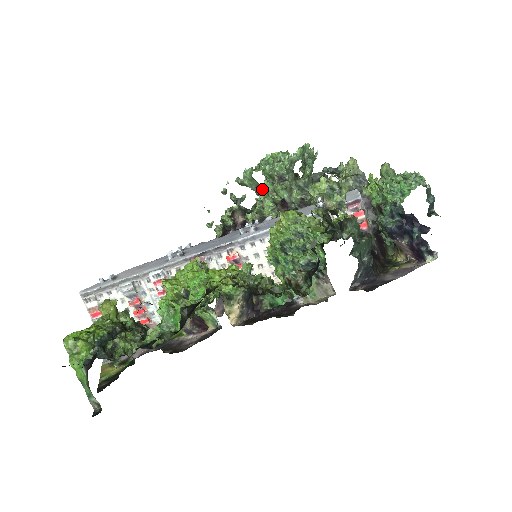
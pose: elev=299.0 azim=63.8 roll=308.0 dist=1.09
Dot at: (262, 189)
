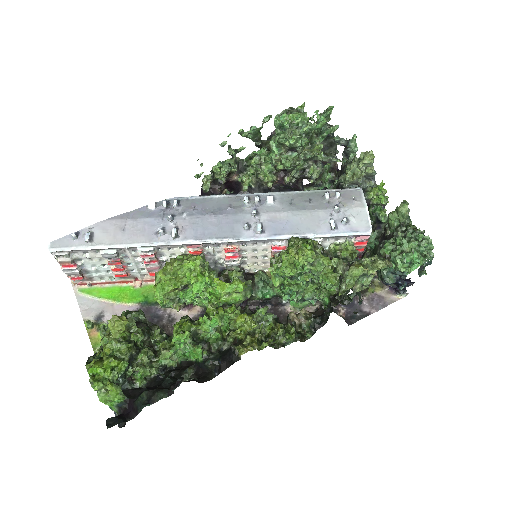
Dot at: (266, 149)
